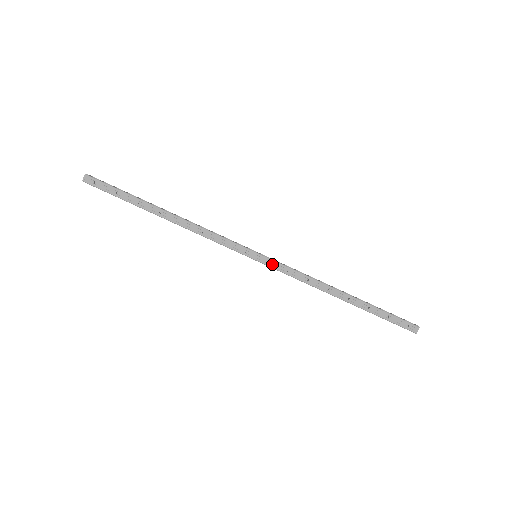
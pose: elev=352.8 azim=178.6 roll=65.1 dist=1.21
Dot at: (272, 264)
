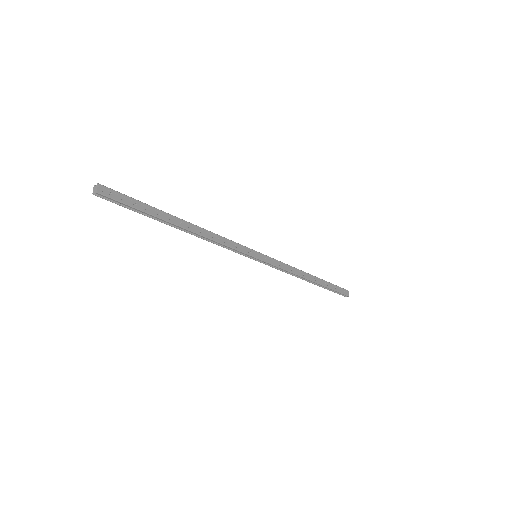
Dot at: (269, 260)
